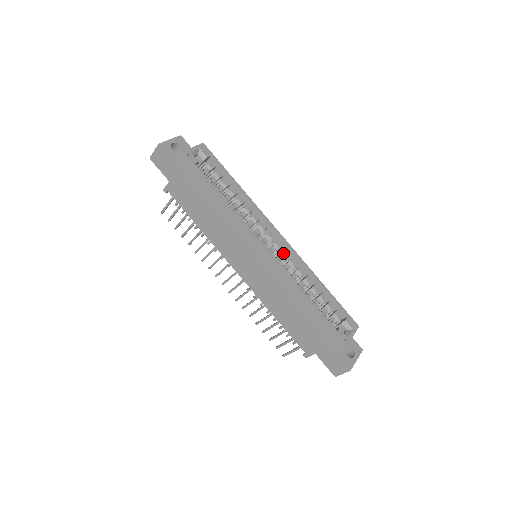
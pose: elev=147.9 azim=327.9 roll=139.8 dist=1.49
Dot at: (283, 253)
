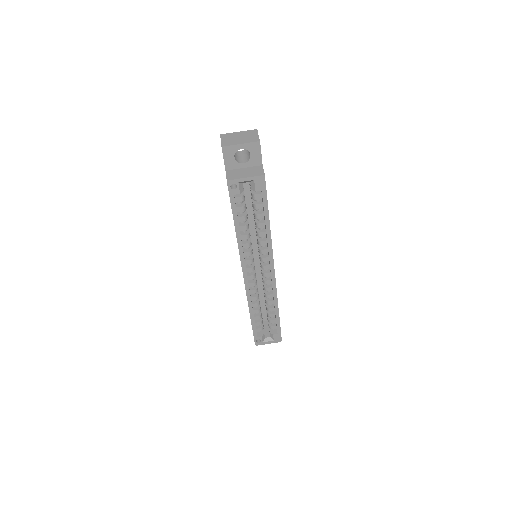
Dot at: (265, 281)
